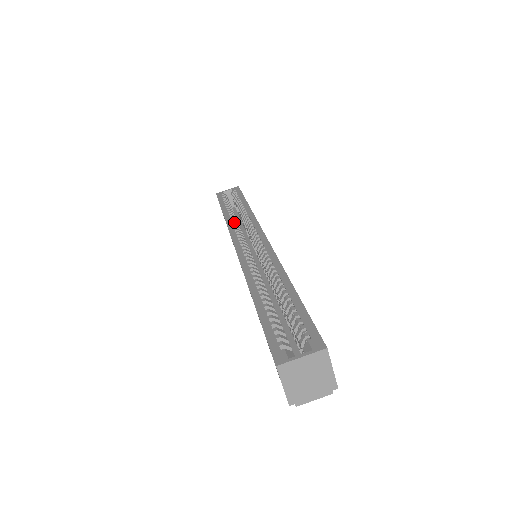
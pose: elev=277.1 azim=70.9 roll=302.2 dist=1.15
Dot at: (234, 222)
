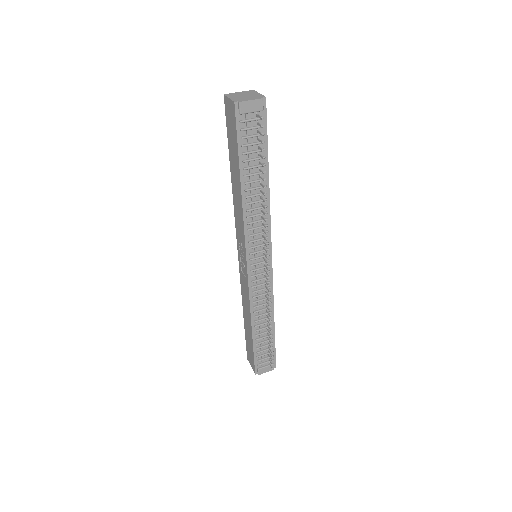
Dot at: occluded
